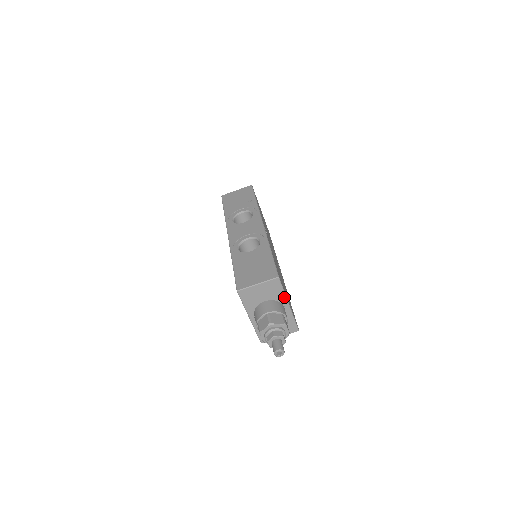
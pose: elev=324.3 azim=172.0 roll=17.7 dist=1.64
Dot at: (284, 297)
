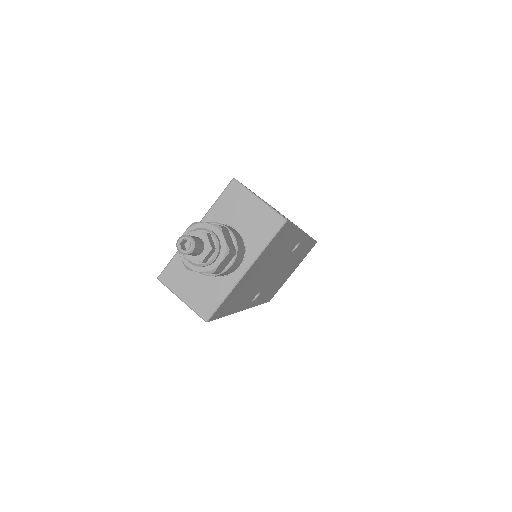
Dot at: (257, 253)
